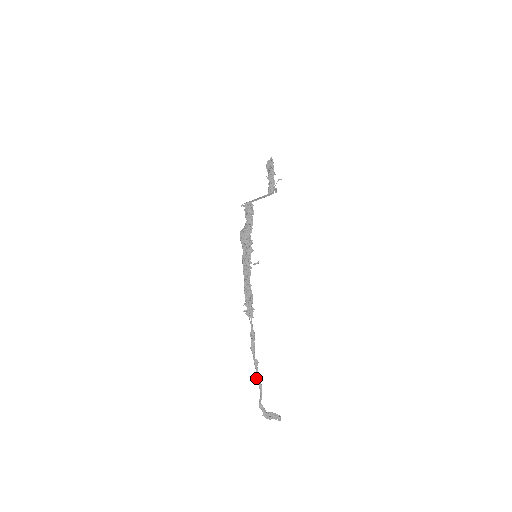
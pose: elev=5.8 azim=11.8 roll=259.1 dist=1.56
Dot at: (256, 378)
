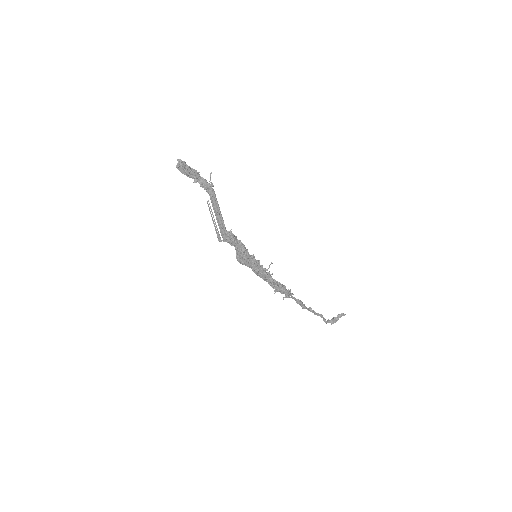
Dot at: occluded
